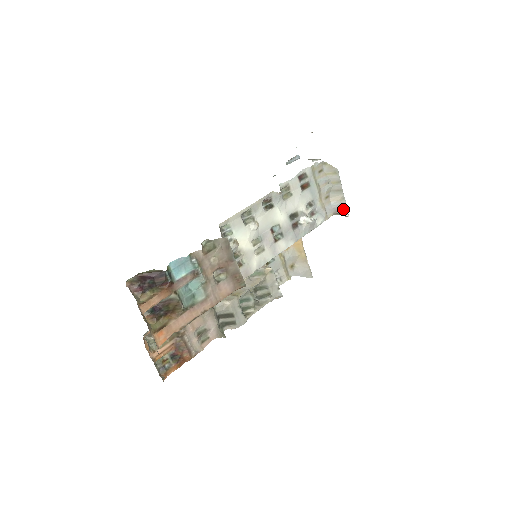
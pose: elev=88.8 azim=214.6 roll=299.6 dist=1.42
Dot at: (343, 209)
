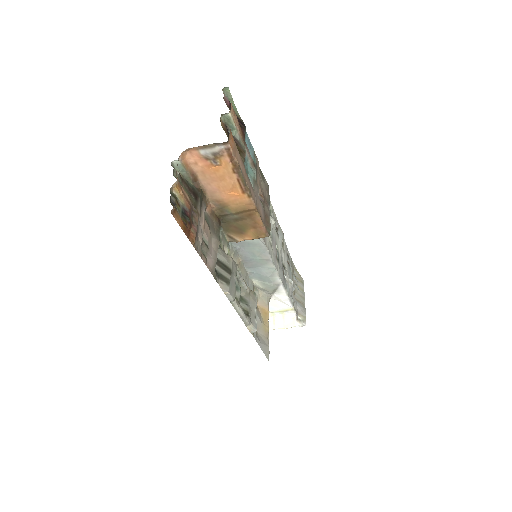
Dot at: (303, 315)
